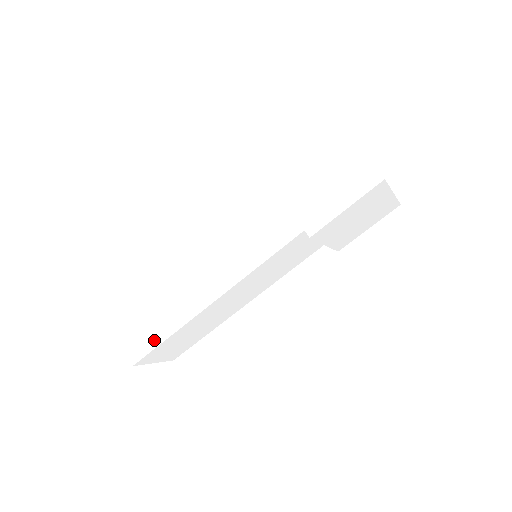
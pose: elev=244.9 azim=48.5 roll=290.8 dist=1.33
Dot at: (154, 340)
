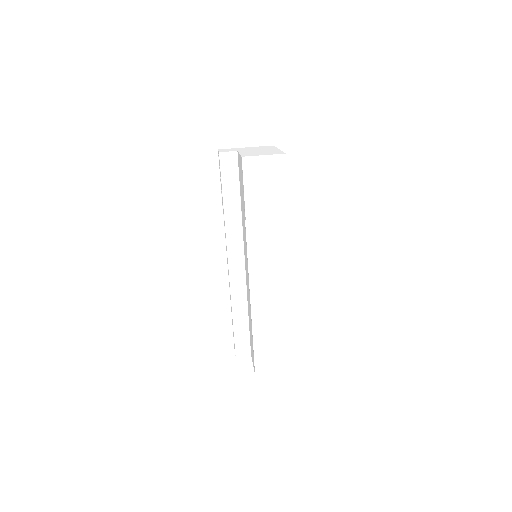
Dot at: (277, 349)
